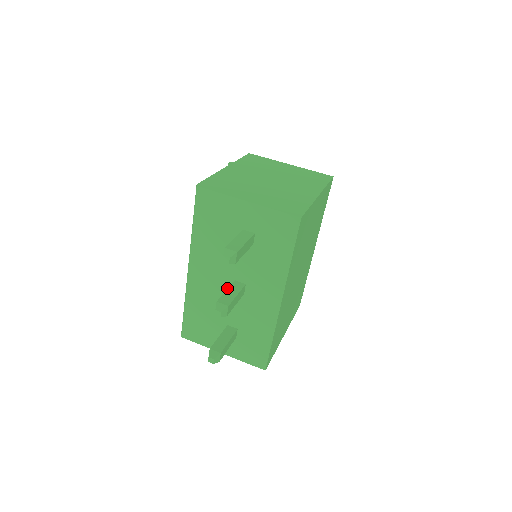
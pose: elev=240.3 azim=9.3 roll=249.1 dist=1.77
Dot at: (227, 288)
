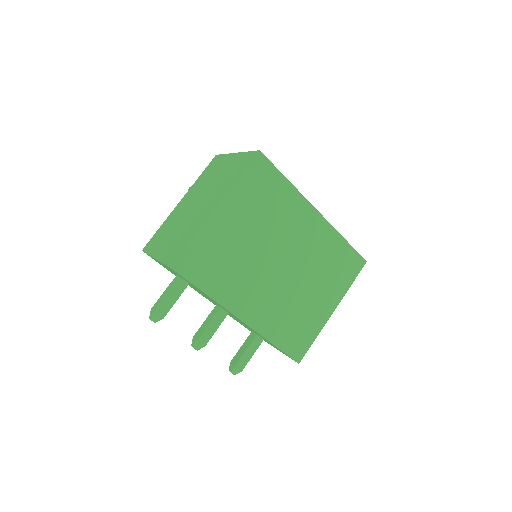
Dot at: occluded
